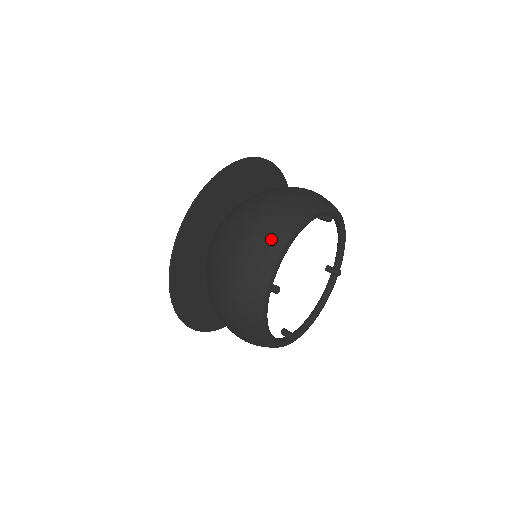
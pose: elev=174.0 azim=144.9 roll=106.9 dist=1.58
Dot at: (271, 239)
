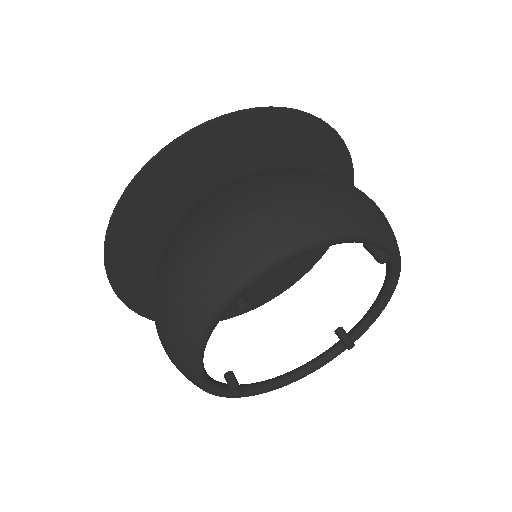
Dot at: (280, 227)
